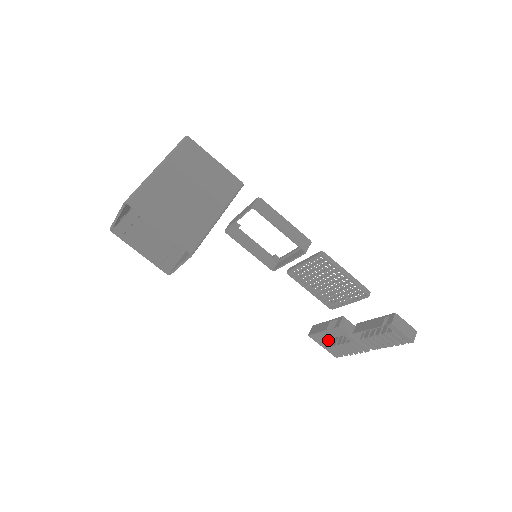
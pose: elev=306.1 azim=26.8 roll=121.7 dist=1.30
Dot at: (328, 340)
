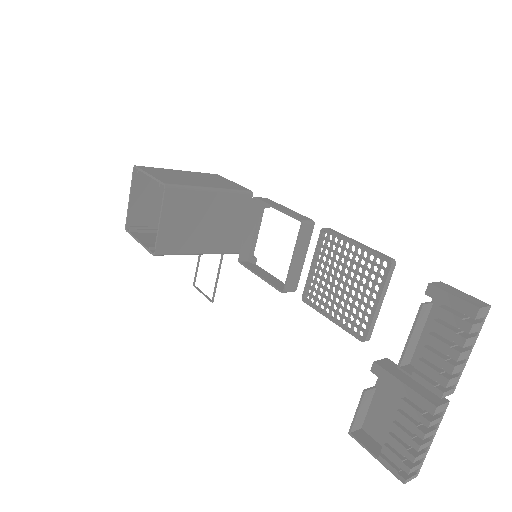
Dot at: occluded
